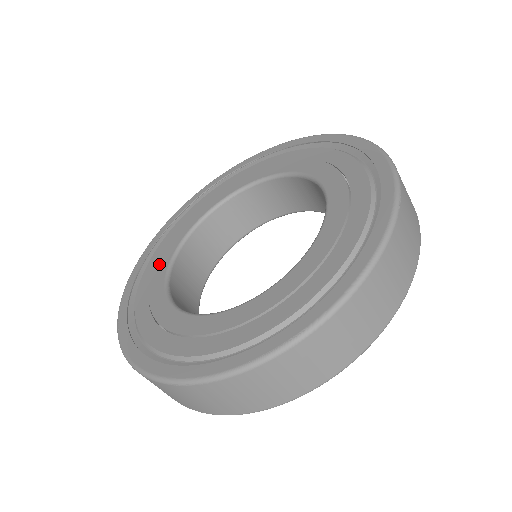
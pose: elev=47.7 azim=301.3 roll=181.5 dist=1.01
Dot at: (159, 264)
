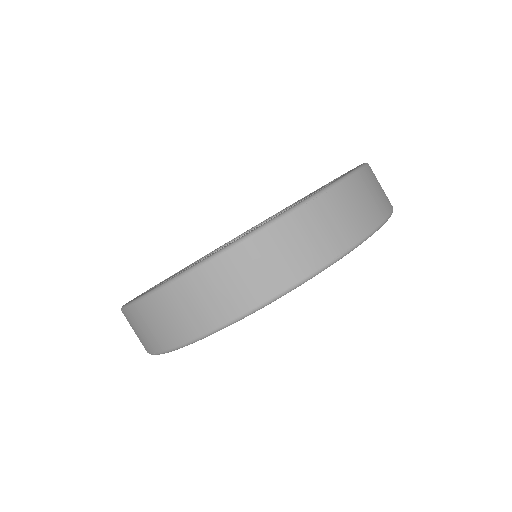
Dot at: occluded
